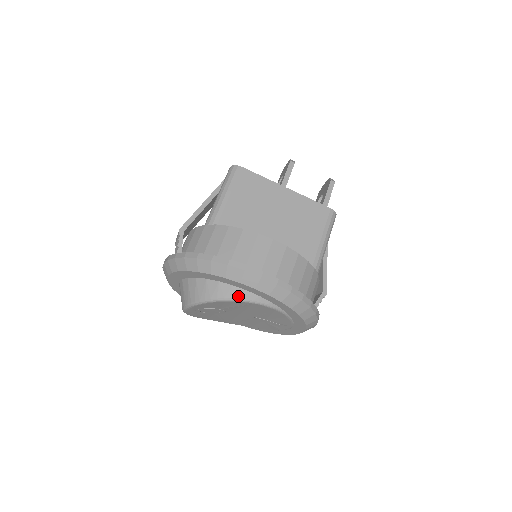
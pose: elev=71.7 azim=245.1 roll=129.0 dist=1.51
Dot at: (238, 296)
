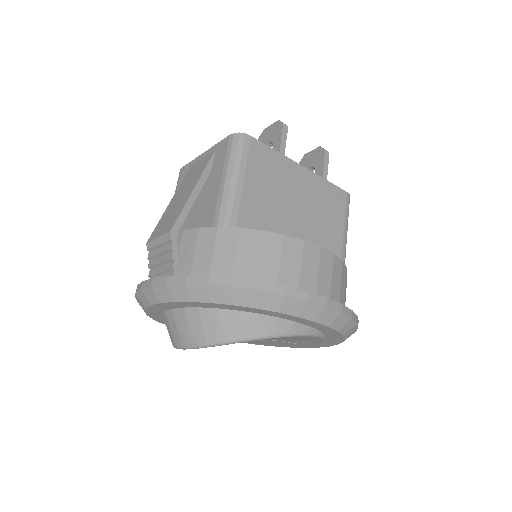
Dot at: (284, 331)
